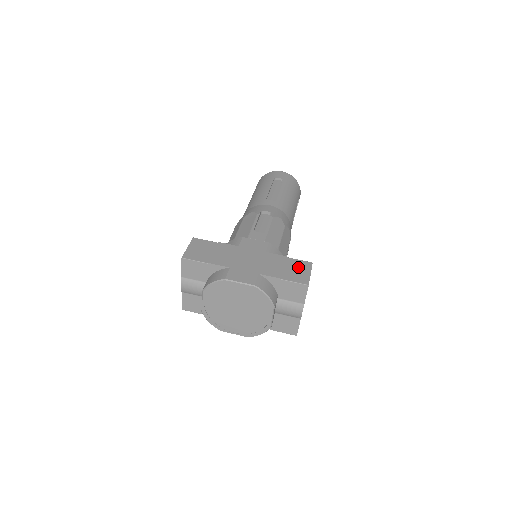
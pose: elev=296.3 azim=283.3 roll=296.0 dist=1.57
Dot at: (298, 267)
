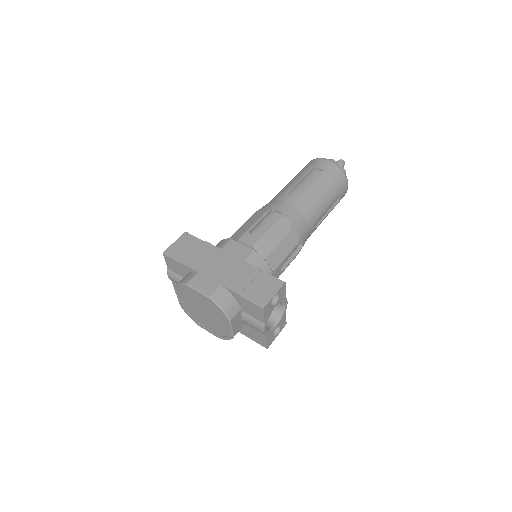
Dot at: (266, 285)
